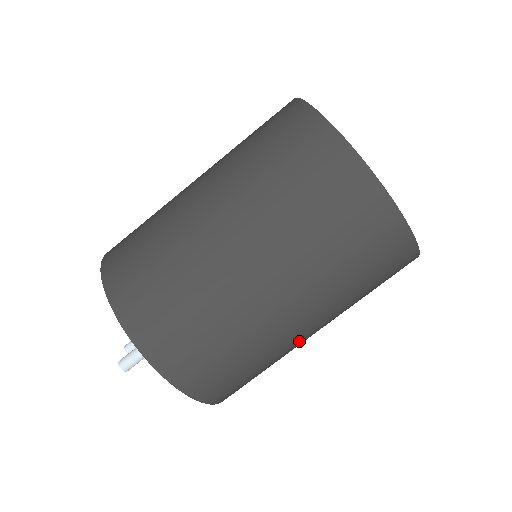
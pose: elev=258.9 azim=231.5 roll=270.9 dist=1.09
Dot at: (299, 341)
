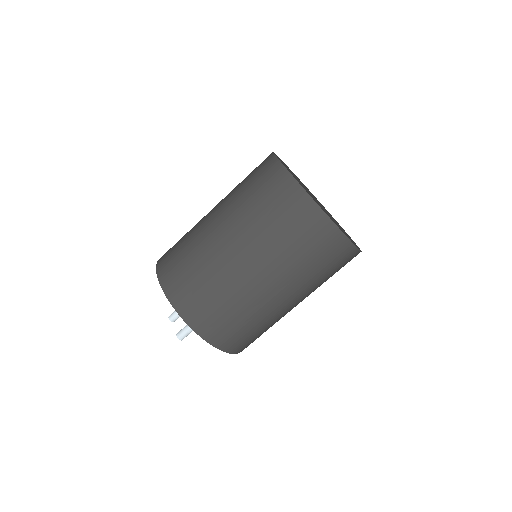
Dot at: occluded
